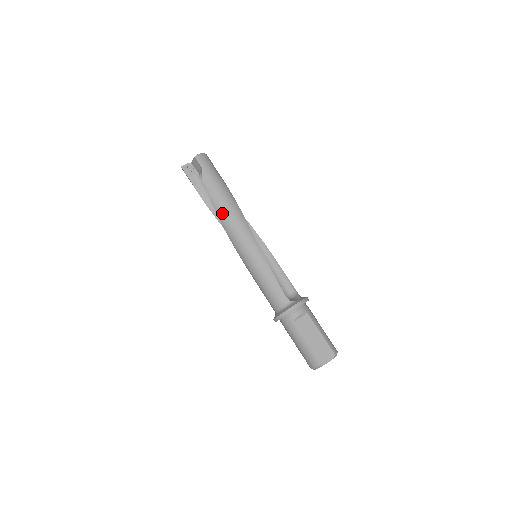
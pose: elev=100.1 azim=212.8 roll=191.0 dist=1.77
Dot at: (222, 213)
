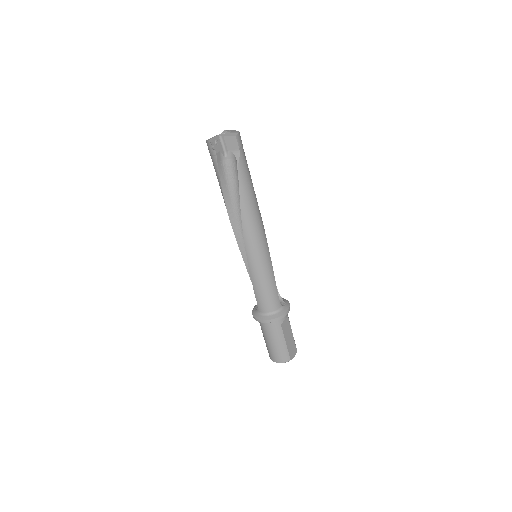
Dot at: (248, 210)
